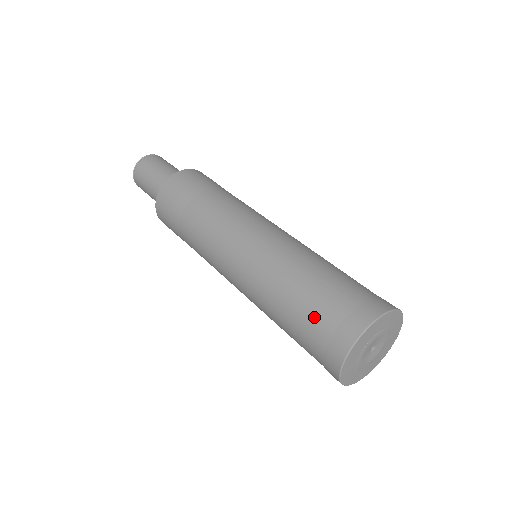
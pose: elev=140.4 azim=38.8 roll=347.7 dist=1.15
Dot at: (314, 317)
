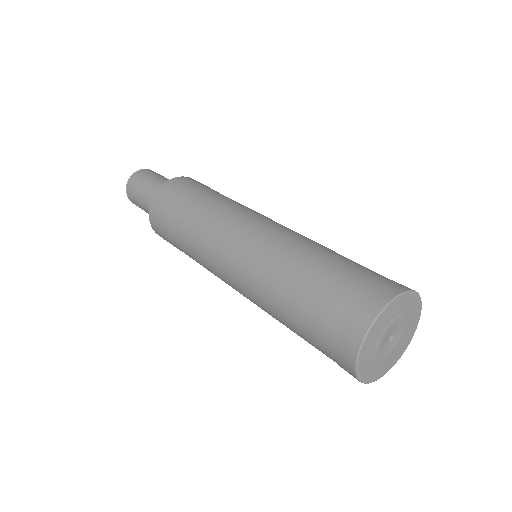
Dot at: (314, 331)
